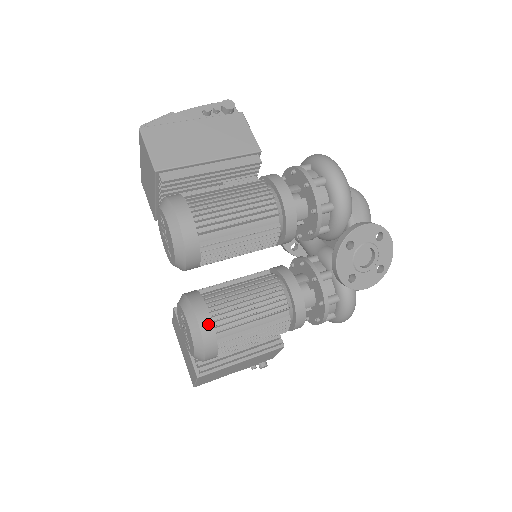
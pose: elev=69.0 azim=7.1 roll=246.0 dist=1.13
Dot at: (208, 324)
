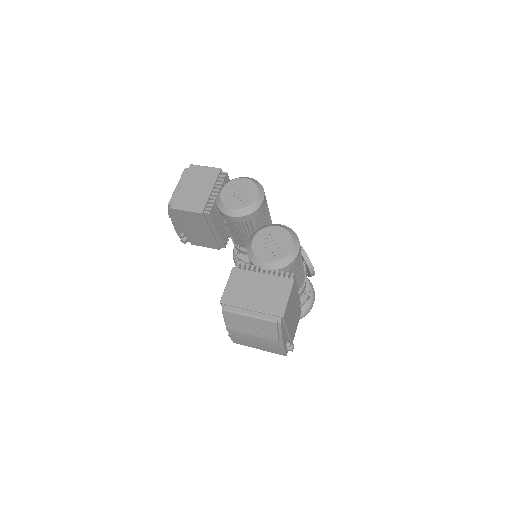
Dot at: occluded
